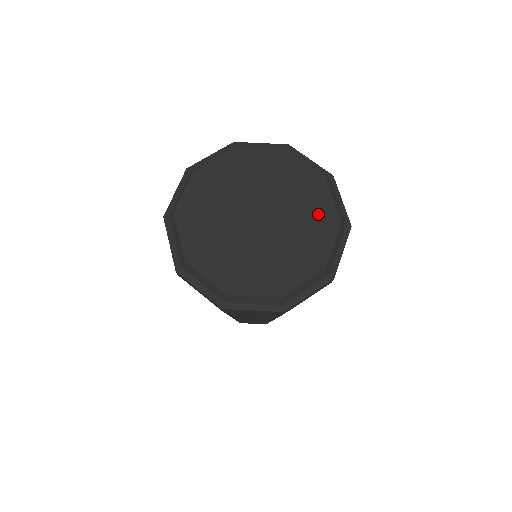
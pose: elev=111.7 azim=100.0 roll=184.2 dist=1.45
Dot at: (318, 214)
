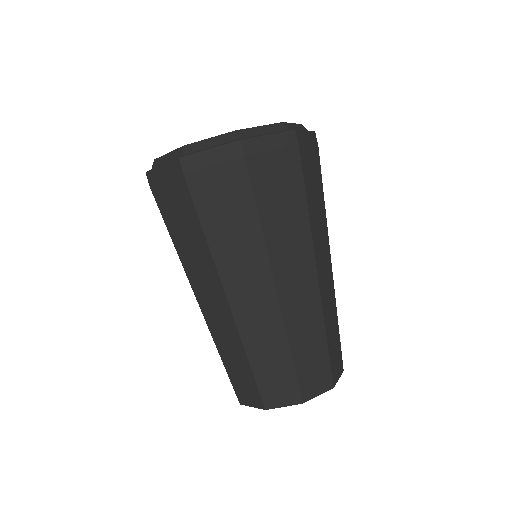
Dot at: occluded
